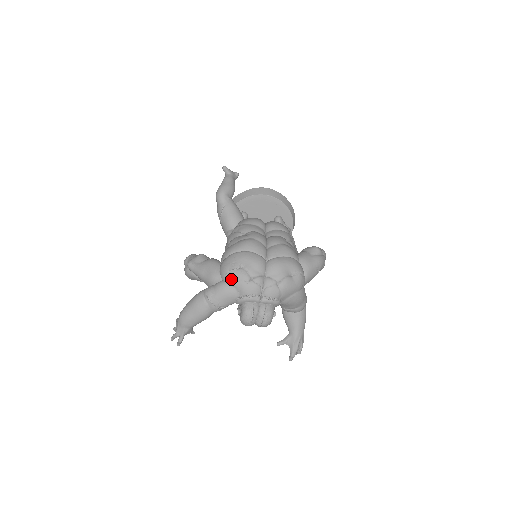
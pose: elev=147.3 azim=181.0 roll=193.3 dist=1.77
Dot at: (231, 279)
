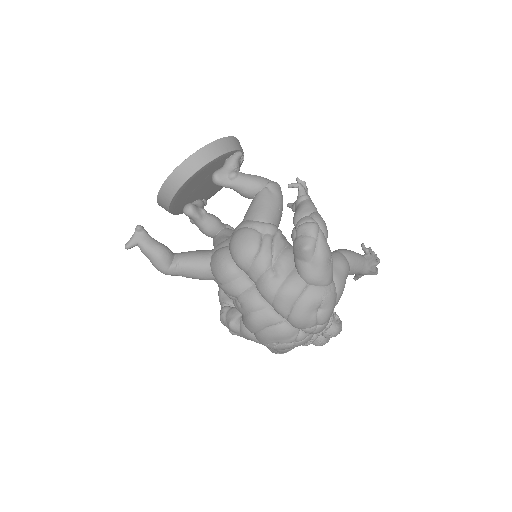
Dot at: occluded
